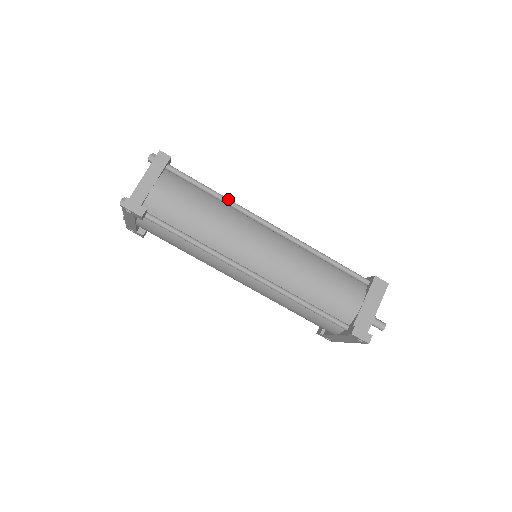
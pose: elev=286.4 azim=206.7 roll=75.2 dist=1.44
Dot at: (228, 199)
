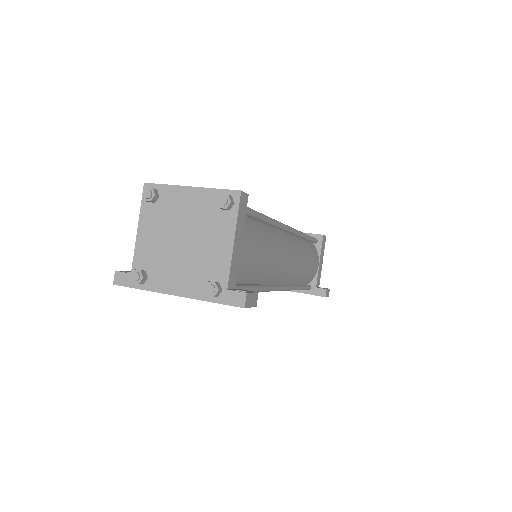
Dot at: (272, 219)
